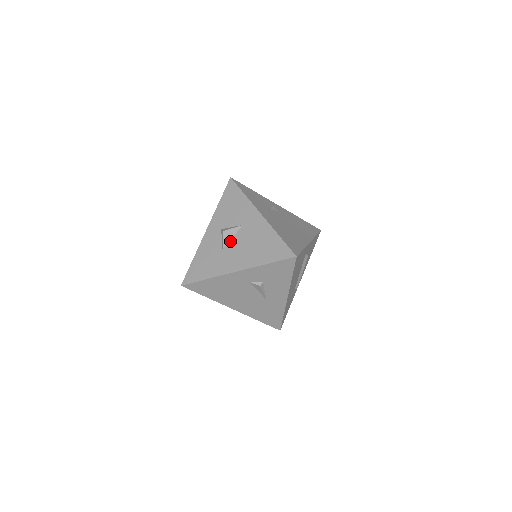
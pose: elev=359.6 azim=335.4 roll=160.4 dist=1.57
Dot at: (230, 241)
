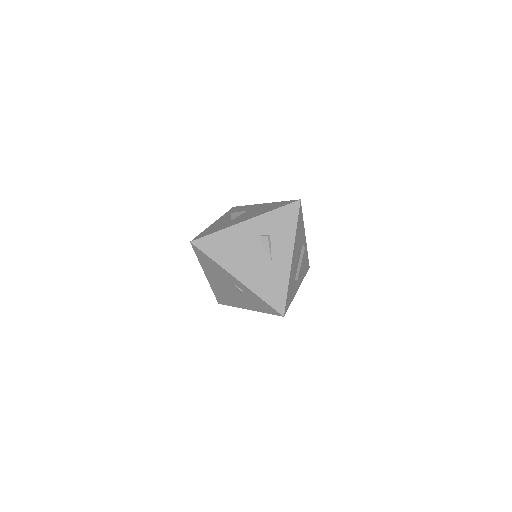
Dot at: (238, 217)
